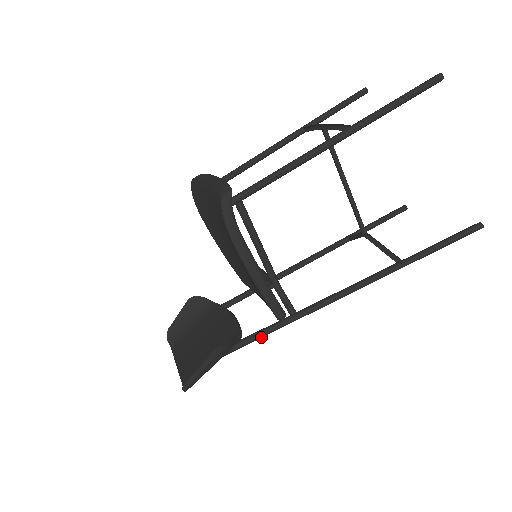
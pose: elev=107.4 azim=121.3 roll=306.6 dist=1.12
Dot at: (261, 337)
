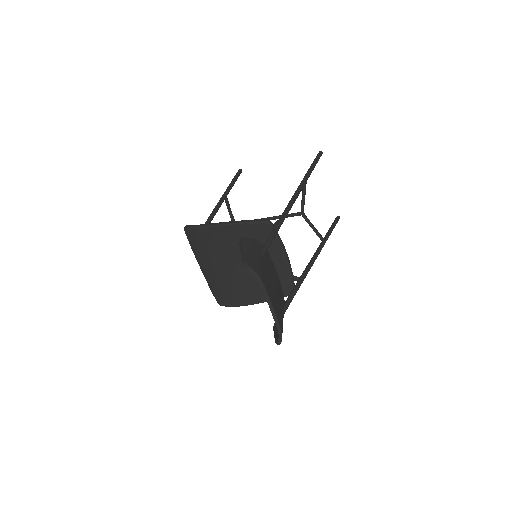
Dot at: (272, 235)
